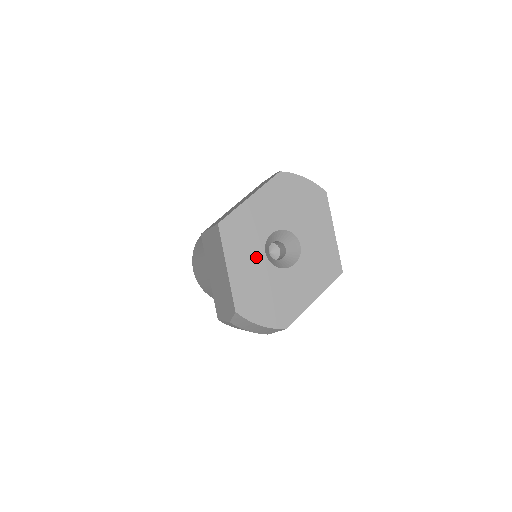
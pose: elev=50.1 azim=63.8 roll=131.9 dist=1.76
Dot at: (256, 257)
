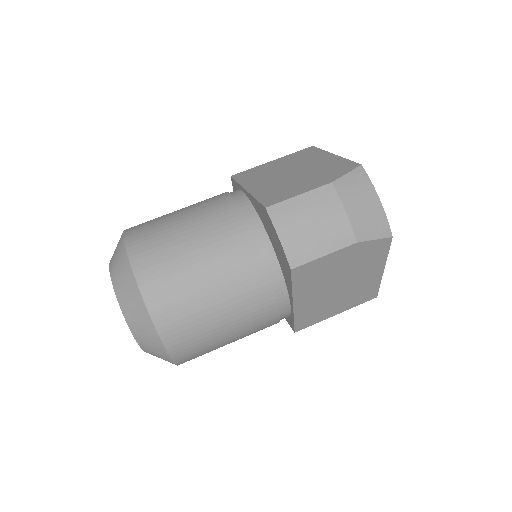
Dot at: occluded
